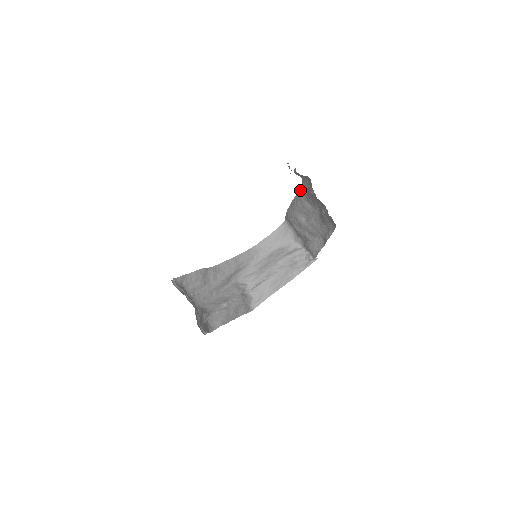
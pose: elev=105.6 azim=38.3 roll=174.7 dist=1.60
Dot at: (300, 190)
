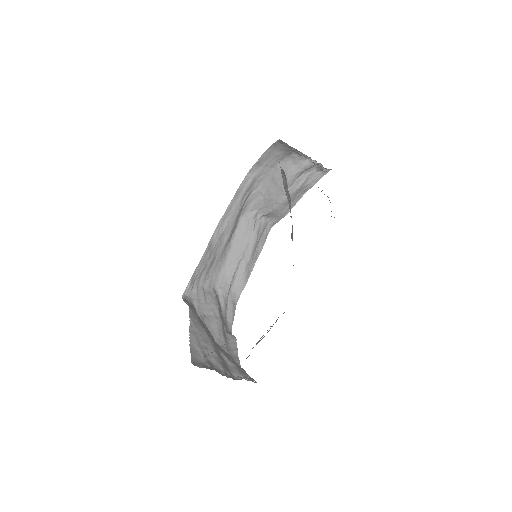
Dot at: occluded
